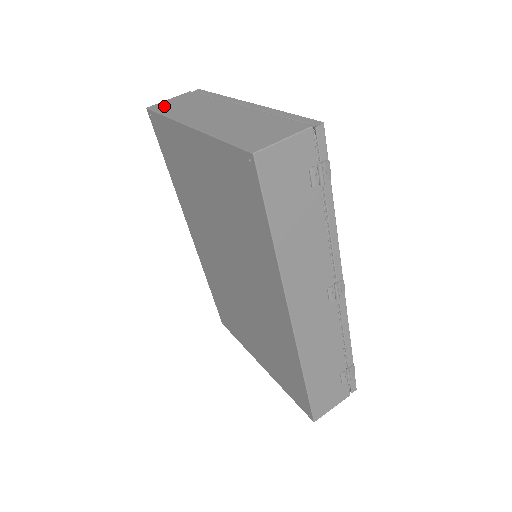
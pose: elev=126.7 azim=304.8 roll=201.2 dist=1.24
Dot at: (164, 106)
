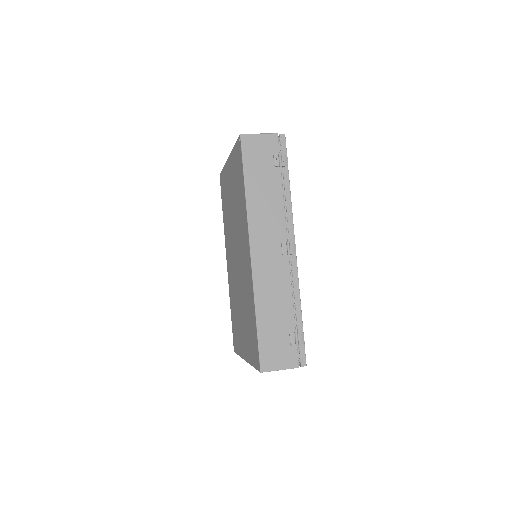
Dot at: occluded
